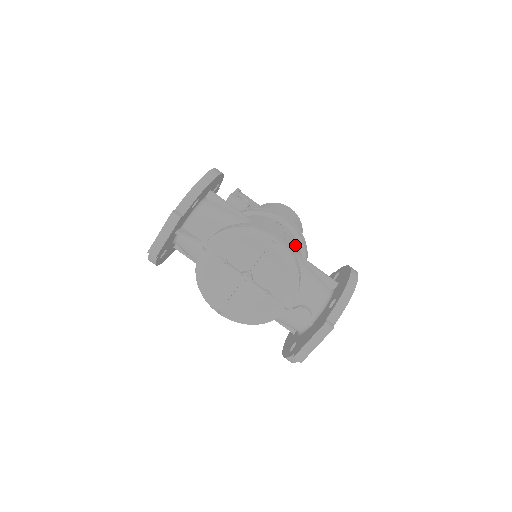
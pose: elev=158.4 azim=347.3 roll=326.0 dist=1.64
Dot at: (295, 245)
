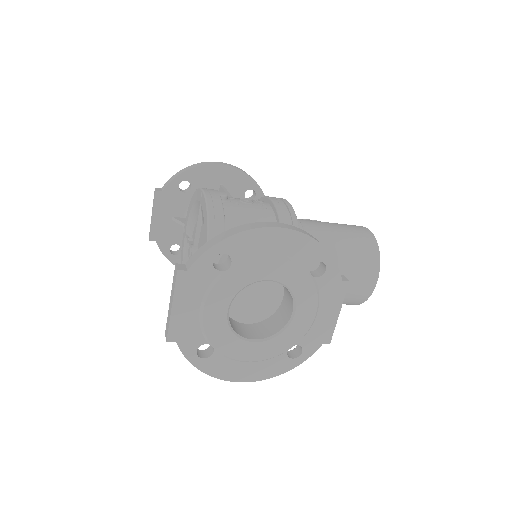
Dot at: (260, 218)
